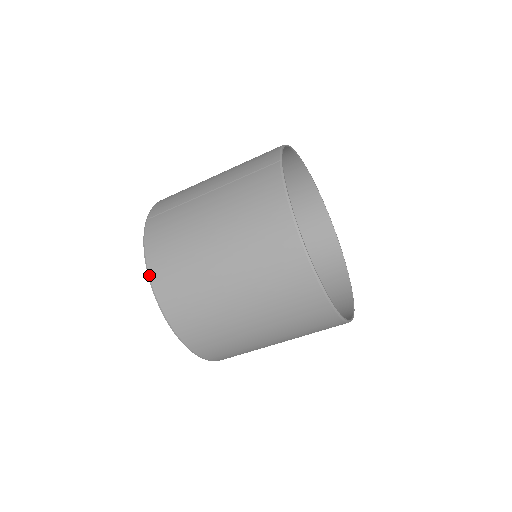
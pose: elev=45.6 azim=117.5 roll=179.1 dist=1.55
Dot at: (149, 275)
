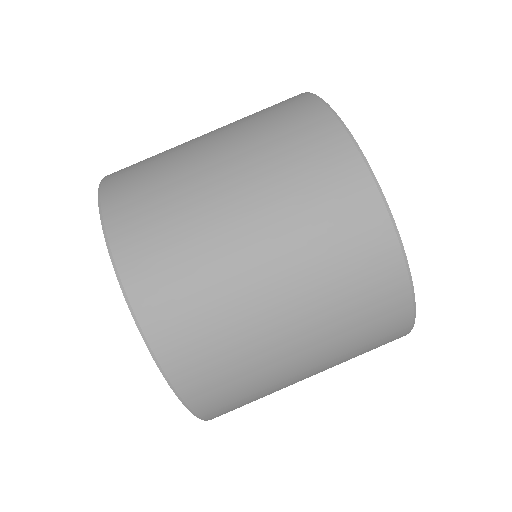
Dot at: (101, 211)
